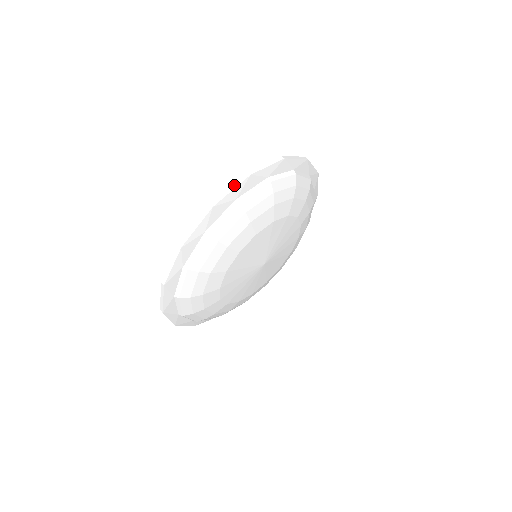
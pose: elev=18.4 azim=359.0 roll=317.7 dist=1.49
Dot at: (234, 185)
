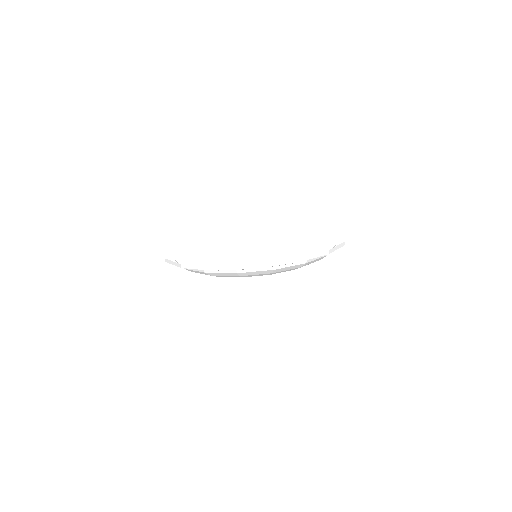
Dot at: (174, 263)
